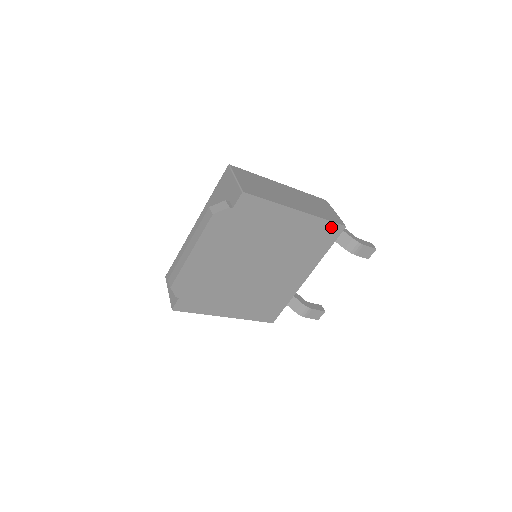
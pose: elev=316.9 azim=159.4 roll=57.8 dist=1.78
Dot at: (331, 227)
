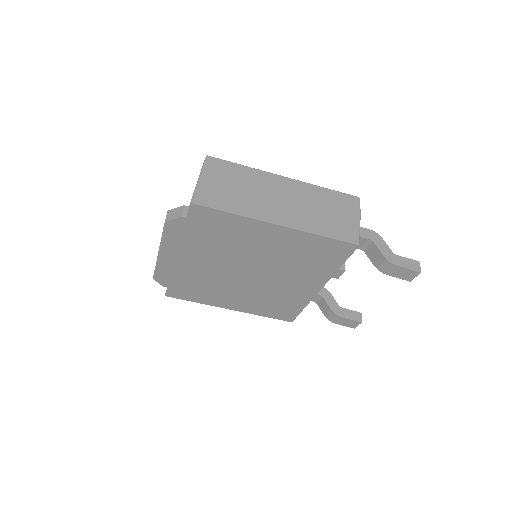
Dot at: (335, 244)
